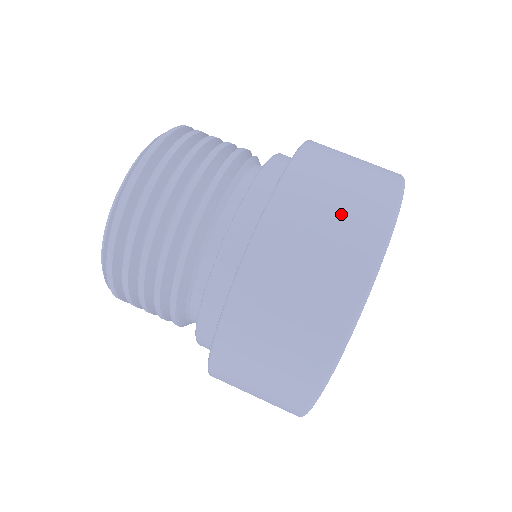
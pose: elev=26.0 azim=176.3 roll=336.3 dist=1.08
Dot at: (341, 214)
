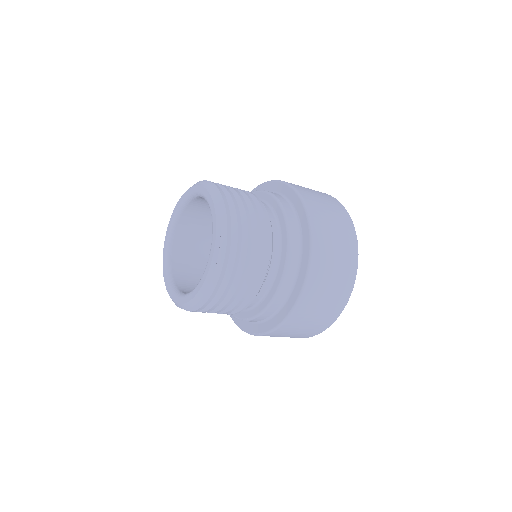
Dot at: (318, 193)
